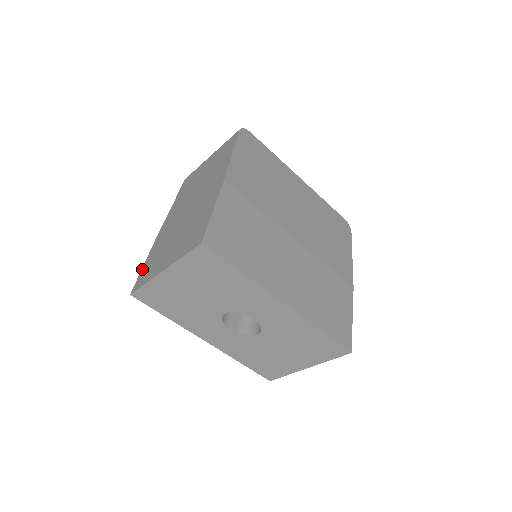
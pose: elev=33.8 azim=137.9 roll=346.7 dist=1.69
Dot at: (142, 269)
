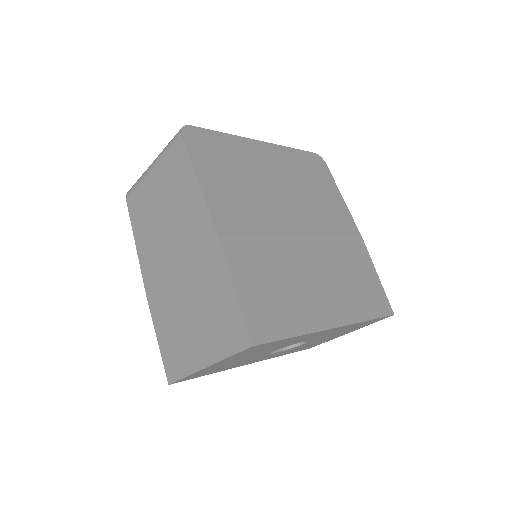
Dot at: (160, 348)
